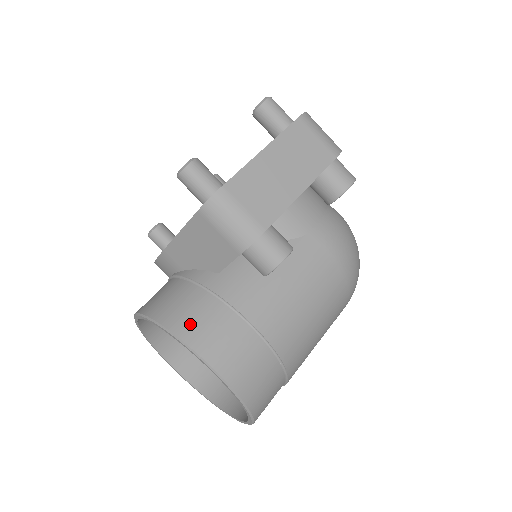
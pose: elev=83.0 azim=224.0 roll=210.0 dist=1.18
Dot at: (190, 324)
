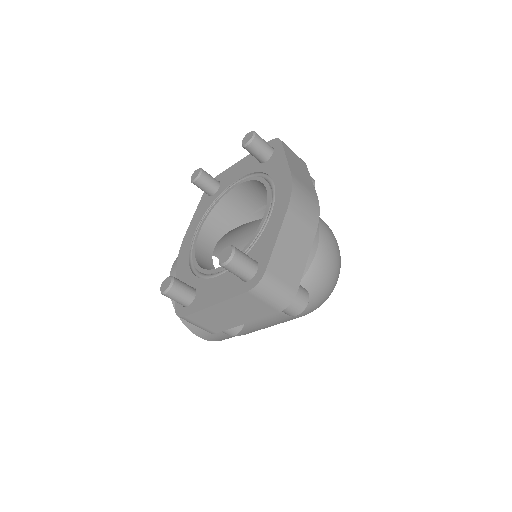
Dot at: occluded
